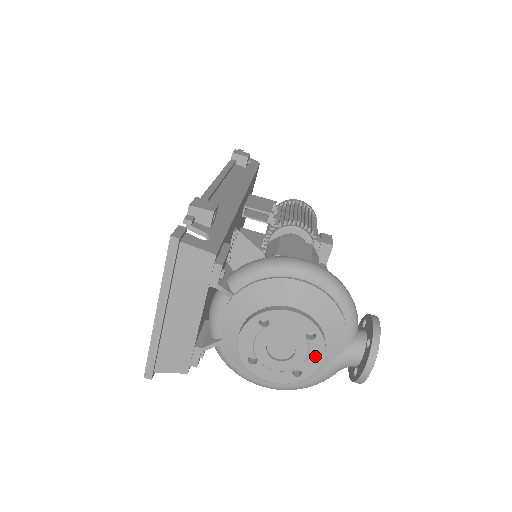
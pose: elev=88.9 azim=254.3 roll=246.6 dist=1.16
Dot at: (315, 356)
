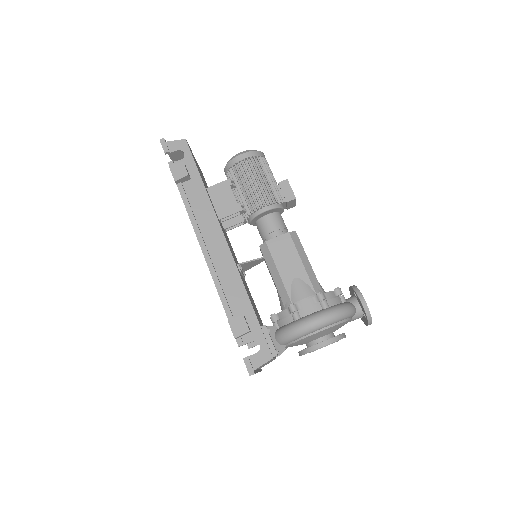
Dot at: occluded
